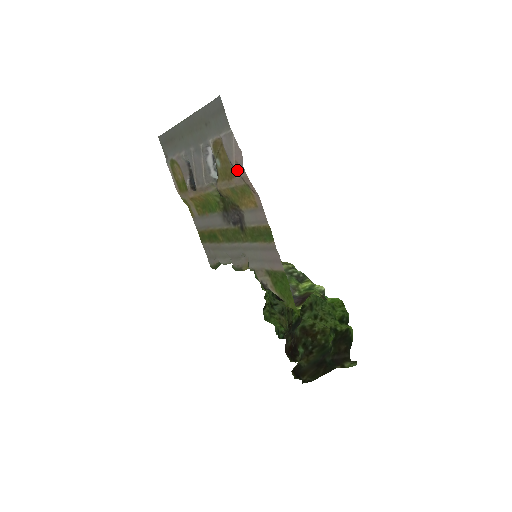
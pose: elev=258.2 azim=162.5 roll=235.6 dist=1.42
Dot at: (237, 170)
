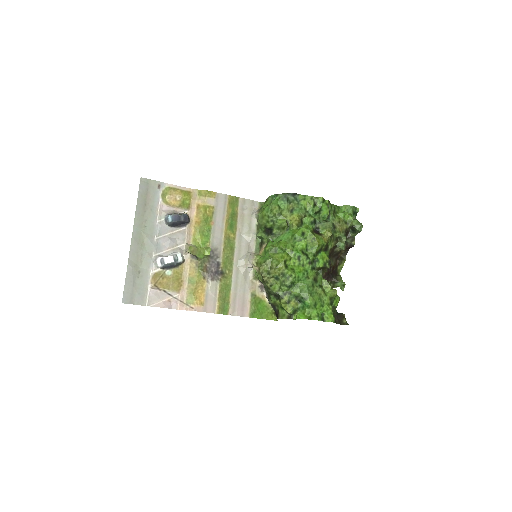
Dot at: (174, 299)
